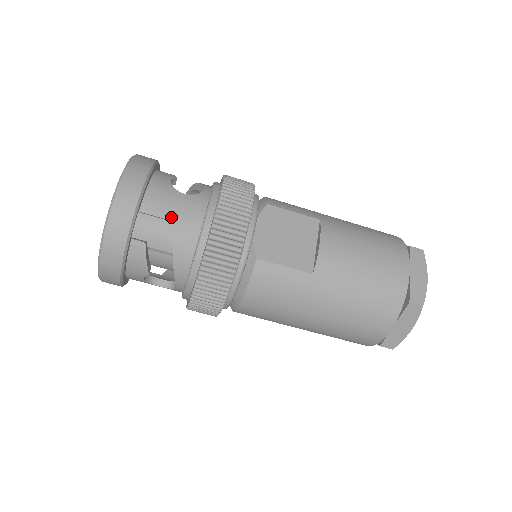
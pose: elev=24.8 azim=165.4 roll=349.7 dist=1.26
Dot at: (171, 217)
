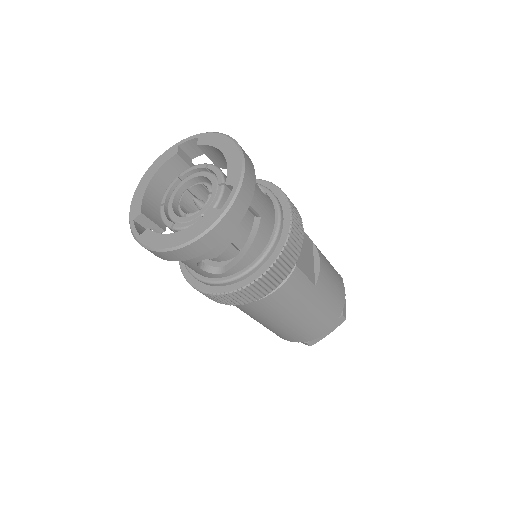
Dot at: (260, 213)
